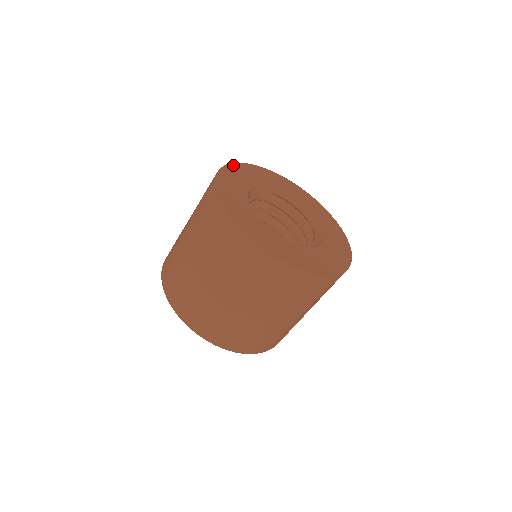
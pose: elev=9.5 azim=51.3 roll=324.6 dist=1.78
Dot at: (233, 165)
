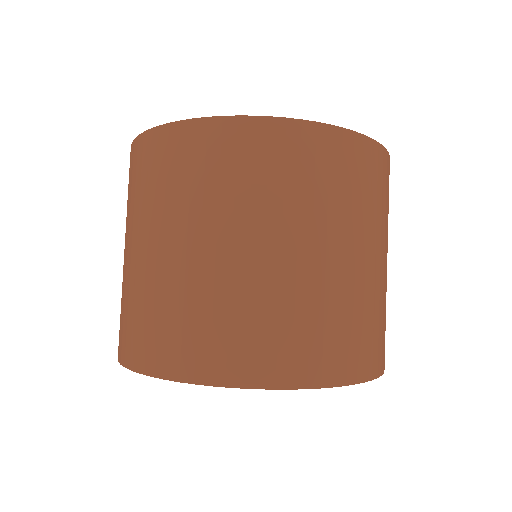
Dot at: occluded
